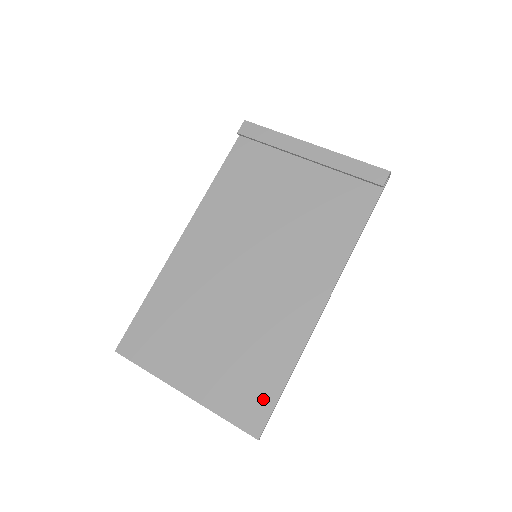
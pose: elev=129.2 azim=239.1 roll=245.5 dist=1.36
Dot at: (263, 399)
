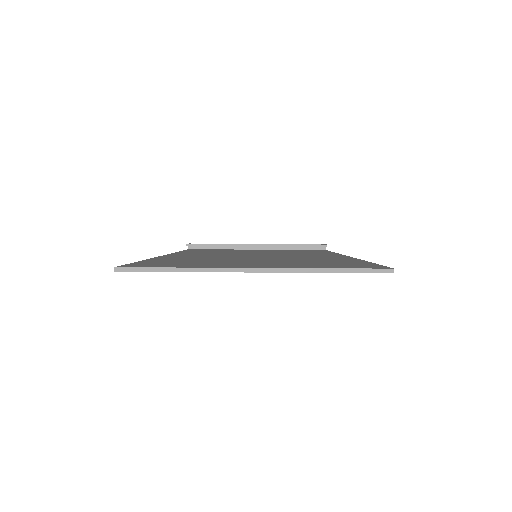
Dot at: (361, 264)
